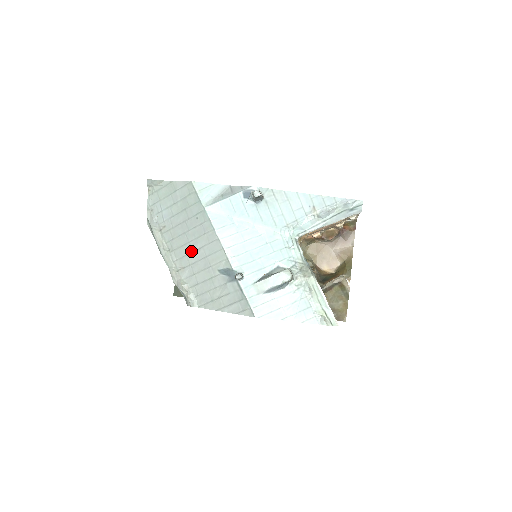
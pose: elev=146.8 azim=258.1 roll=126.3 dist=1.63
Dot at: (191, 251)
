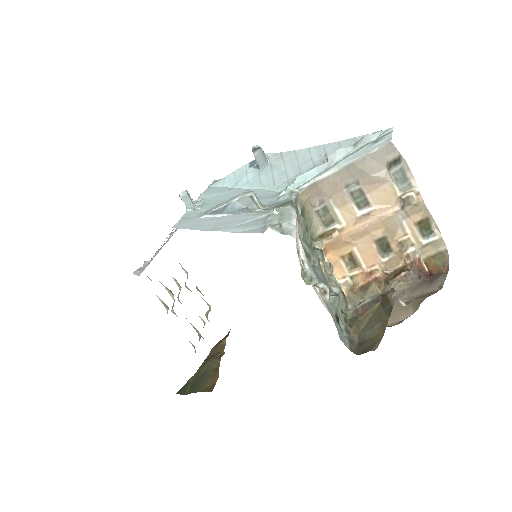
Dot at: occluded
